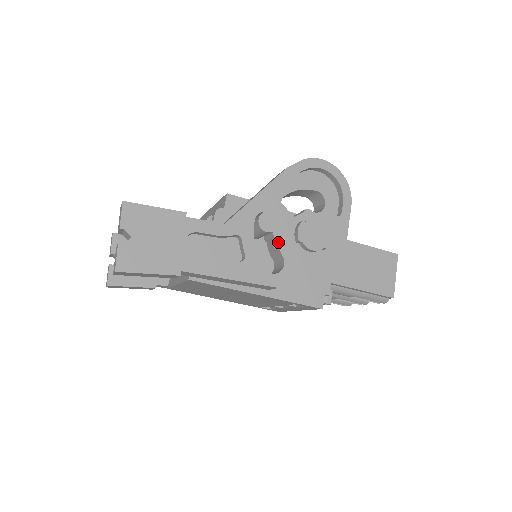
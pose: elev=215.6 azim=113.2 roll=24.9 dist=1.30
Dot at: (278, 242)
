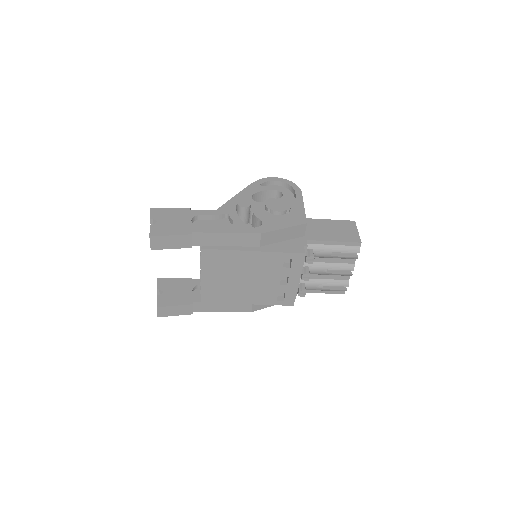
Dot at: (255, 214)
